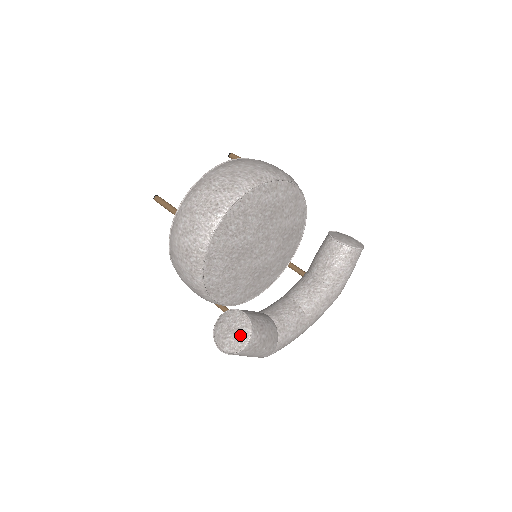
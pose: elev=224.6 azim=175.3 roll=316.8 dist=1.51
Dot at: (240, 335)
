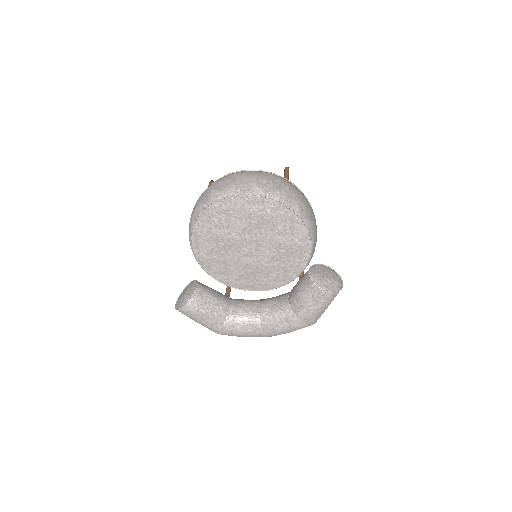
Dot at: (184, 299)
